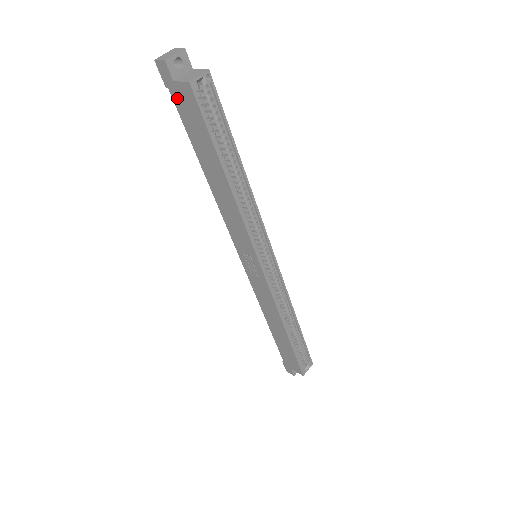
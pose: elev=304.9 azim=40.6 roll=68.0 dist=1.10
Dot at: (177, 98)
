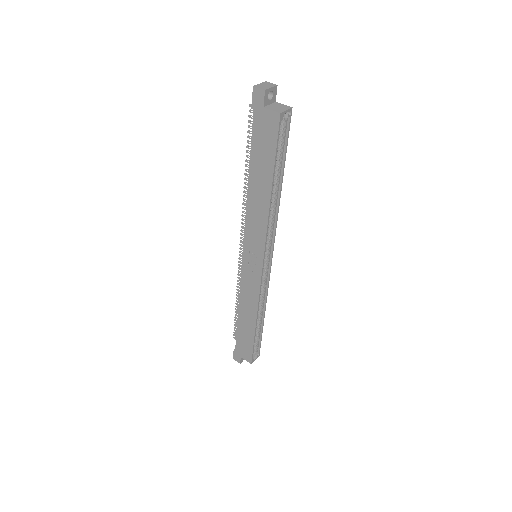
Dot at: (259, 119)
